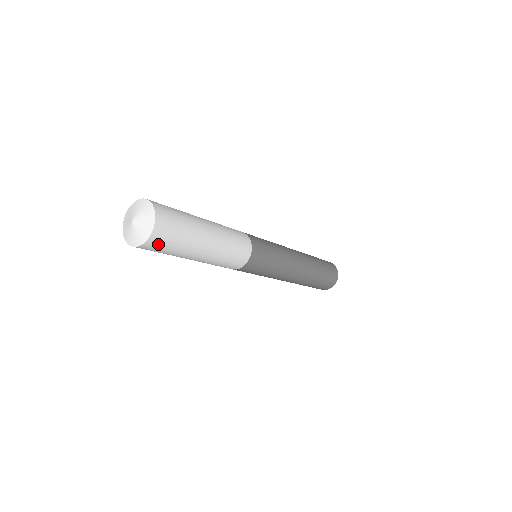
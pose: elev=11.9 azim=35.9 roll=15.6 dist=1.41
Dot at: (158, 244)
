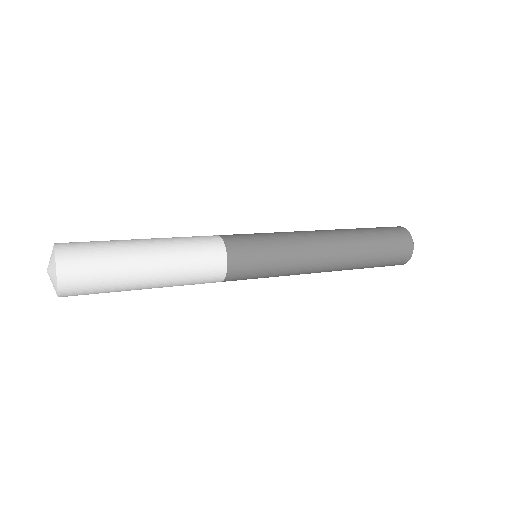
Dot at: (77, 290)
